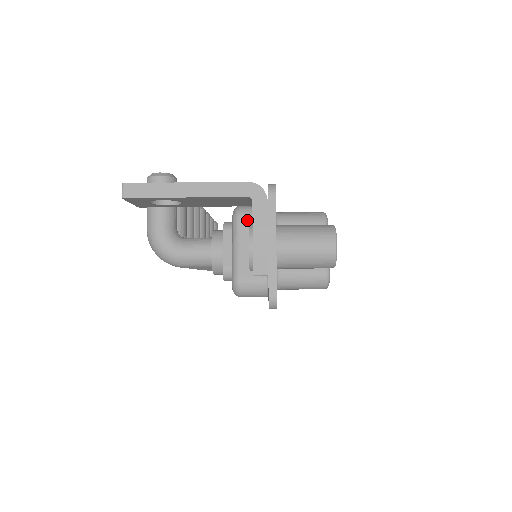
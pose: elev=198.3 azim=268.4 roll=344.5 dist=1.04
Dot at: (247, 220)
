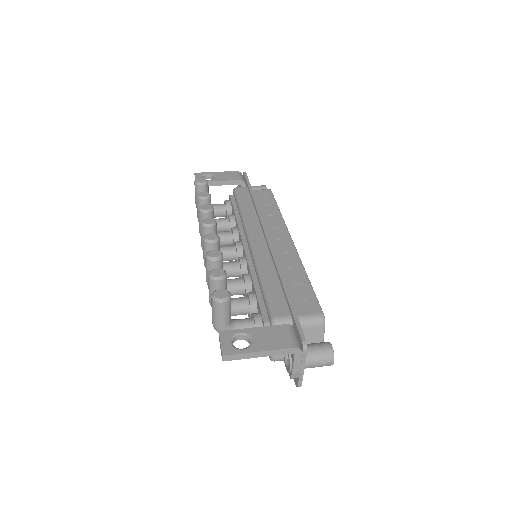
Dot at: occluded
